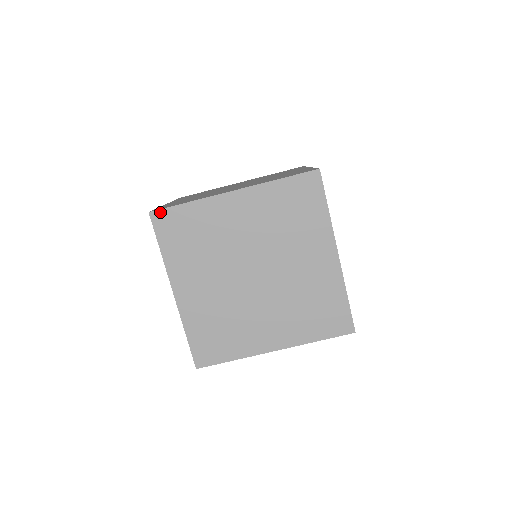
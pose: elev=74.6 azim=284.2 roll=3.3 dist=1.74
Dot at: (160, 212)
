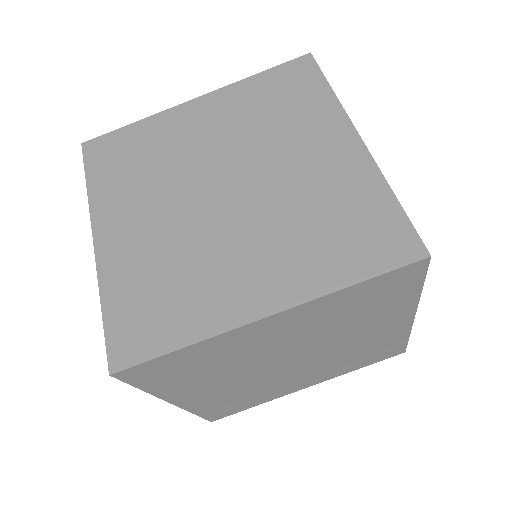
Dot at: (96, 140)
